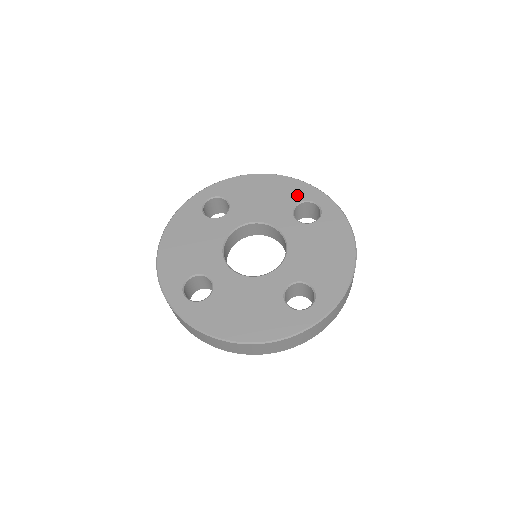
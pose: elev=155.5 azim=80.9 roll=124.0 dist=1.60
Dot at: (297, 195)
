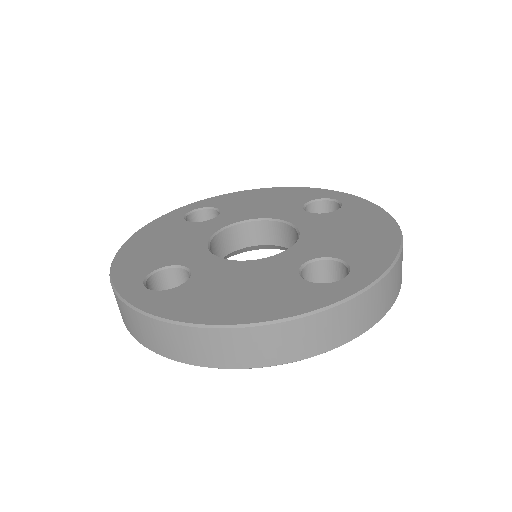
Dot at: (307, 196)
